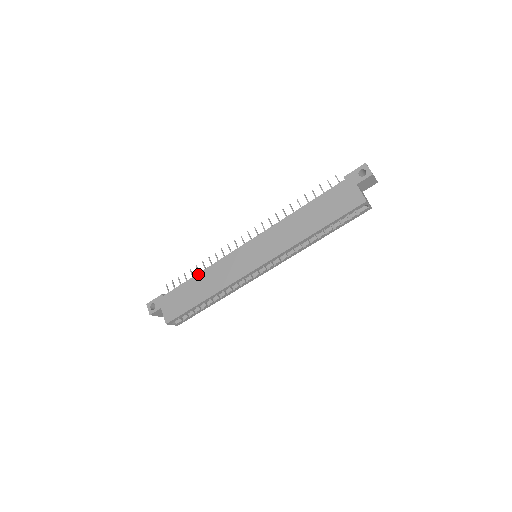
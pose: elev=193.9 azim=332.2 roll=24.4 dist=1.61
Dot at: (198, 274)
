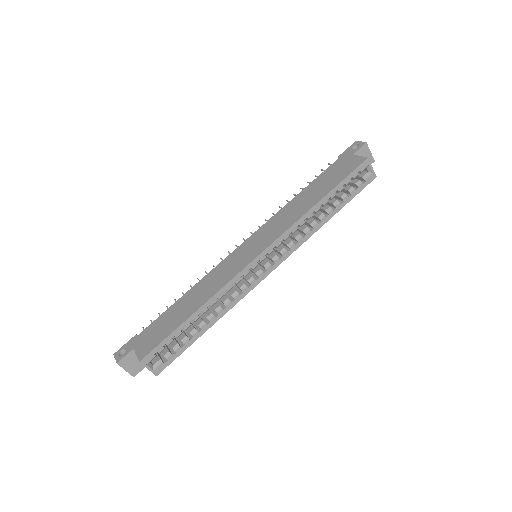
Dot at: (185, 294)
